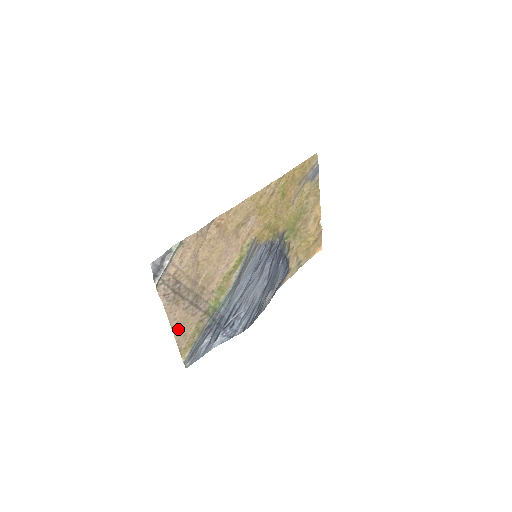
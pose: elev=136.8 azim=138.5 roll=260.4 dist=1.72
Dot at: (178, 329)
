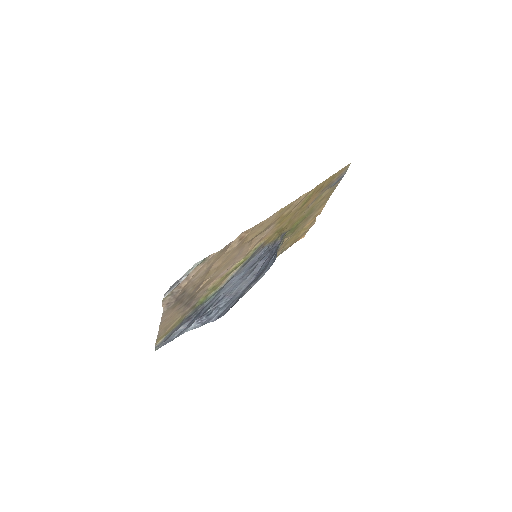
Dot at: (164, 325)
